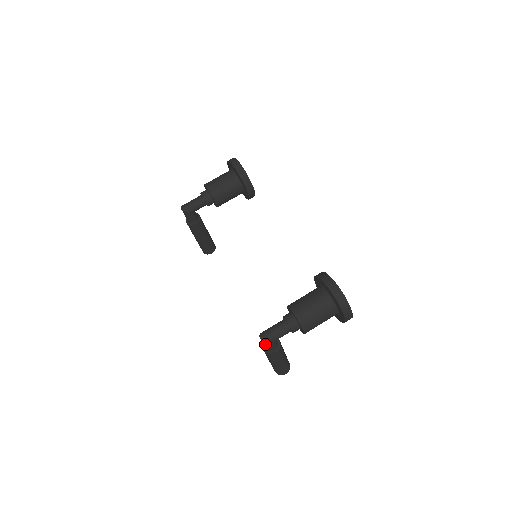
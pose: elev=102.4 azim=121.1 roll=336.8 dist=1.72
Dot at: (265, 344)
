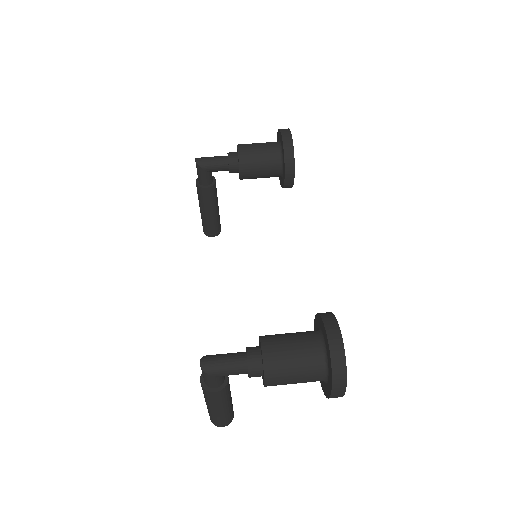
Dot at: (204, 373)
